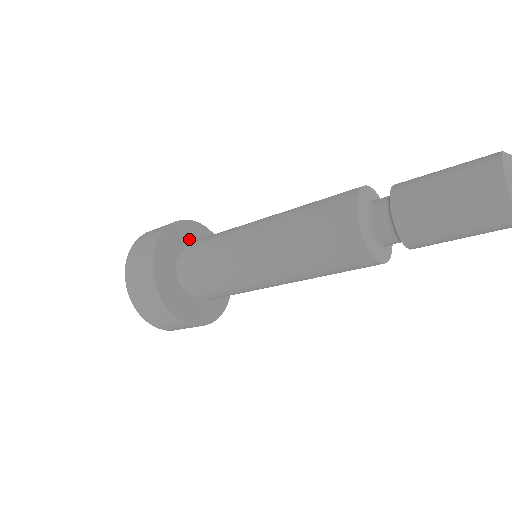
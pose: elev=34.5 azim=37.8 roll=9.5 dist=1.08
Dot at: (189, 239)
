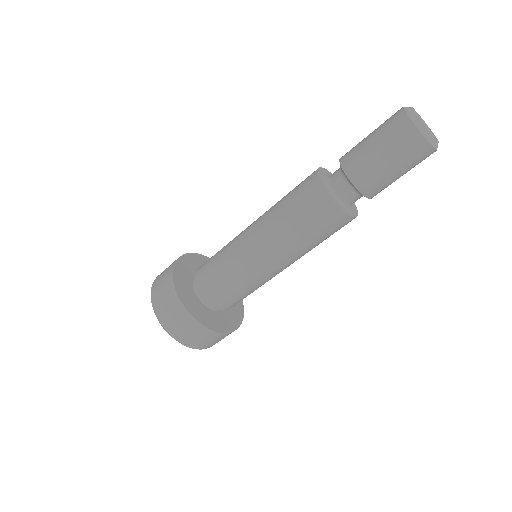
Dot at: (194, 268)
